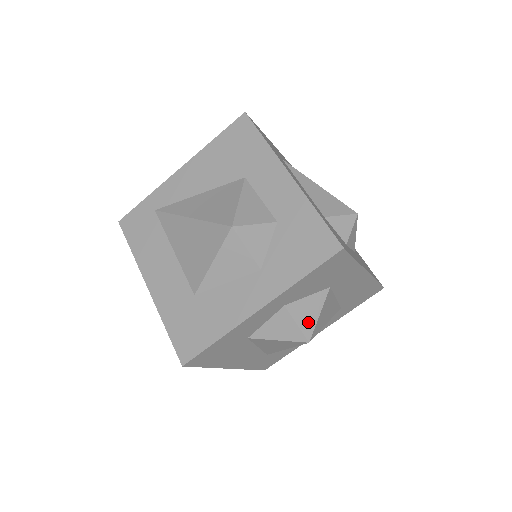
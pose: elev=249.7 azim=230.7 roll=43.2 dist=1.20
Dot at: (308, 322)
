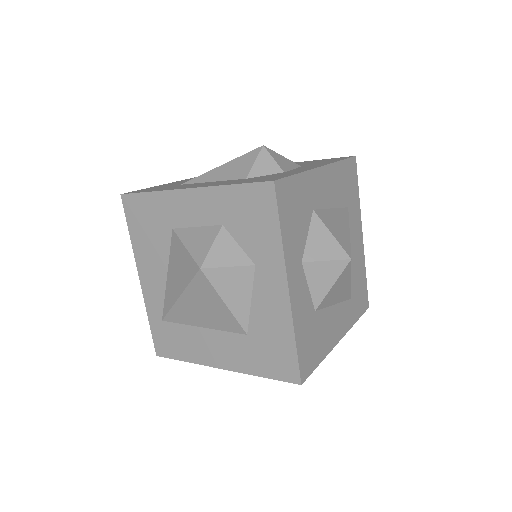
Dot at: (331, 249)
